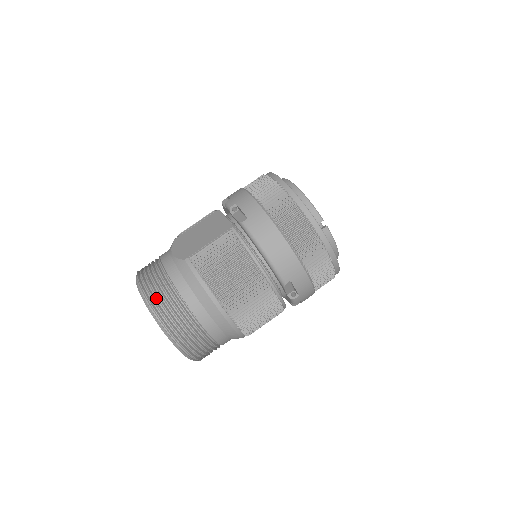
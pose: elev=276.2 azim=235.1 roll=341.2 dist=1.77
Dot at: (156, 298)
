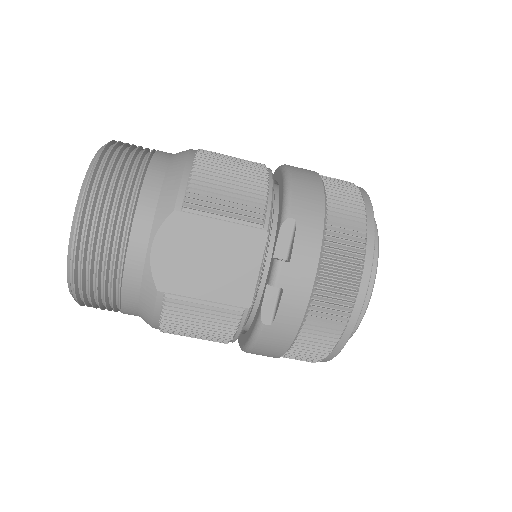
Dot at: (86, 283)
